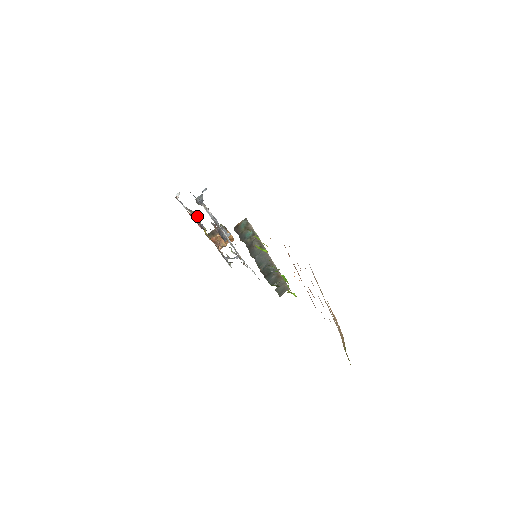
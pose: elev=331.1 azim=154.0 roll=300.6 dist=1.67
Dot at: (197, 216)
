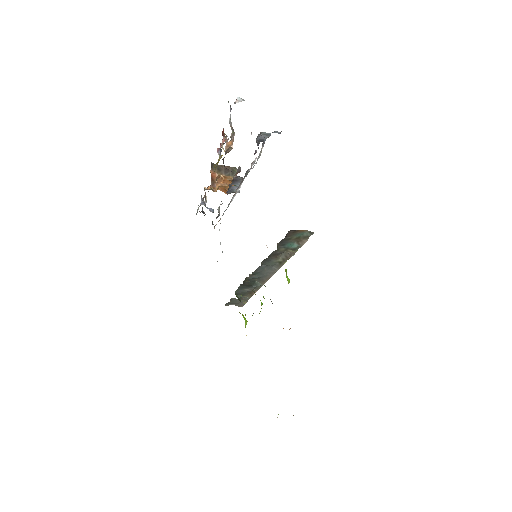
Dot at: occluded
